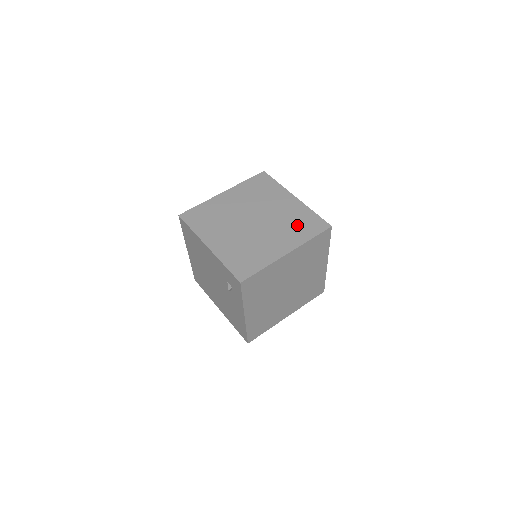
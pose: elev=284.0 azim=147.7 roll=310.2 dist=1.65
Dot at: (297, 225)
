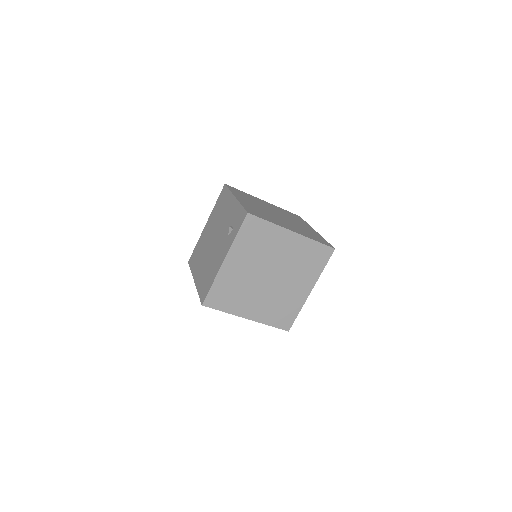
Dot at: (309, 233)
